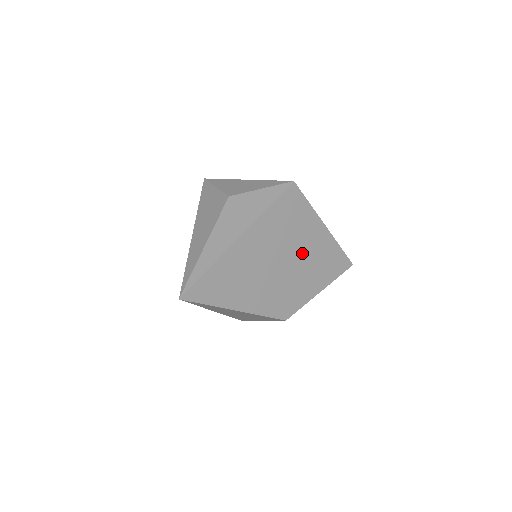
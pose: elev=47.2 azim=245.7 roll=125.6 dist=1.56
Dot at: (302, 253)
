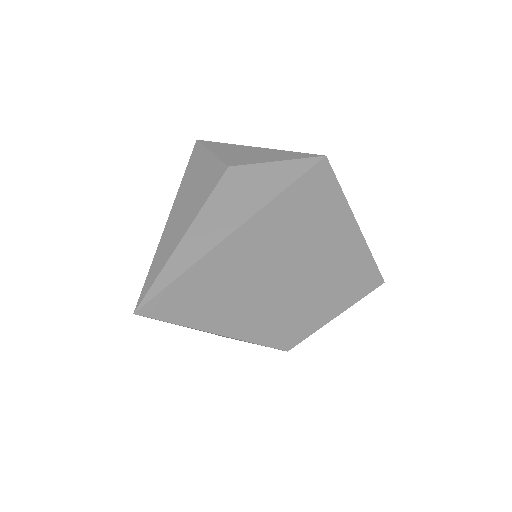
Dot at: (322, 260)
